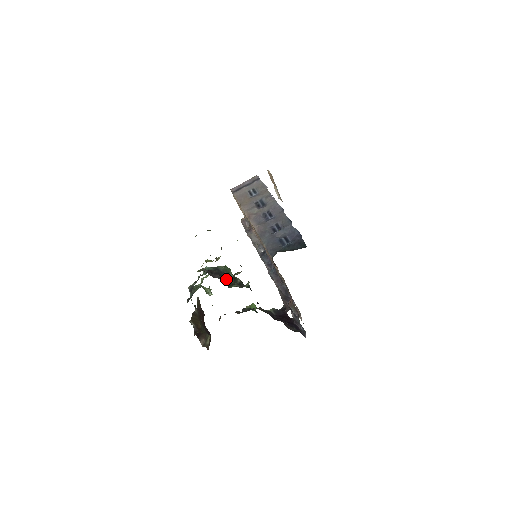
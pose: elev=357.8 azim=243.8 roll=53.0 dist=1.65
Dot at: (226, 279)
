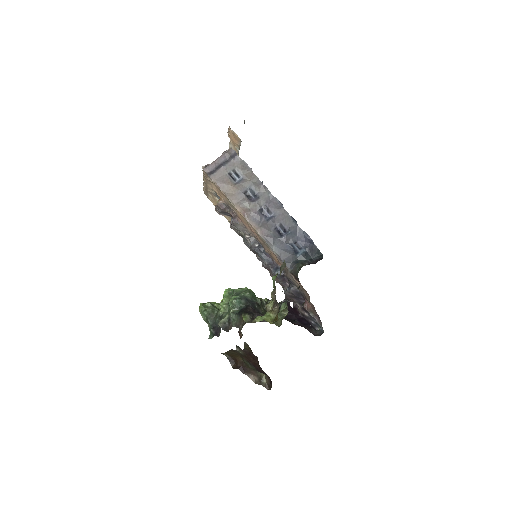
Dot at: (259, 310)
